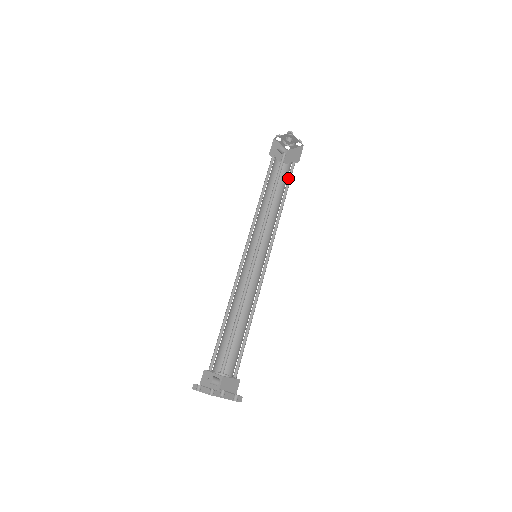
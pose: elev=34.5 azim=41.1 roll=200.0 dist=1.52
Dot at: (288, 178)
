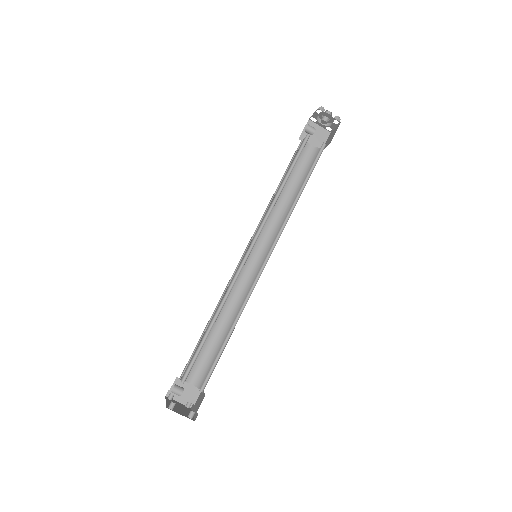
Dot at: (314, 164)
